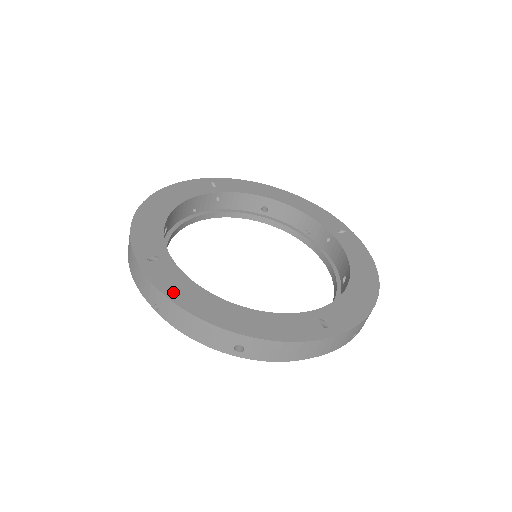
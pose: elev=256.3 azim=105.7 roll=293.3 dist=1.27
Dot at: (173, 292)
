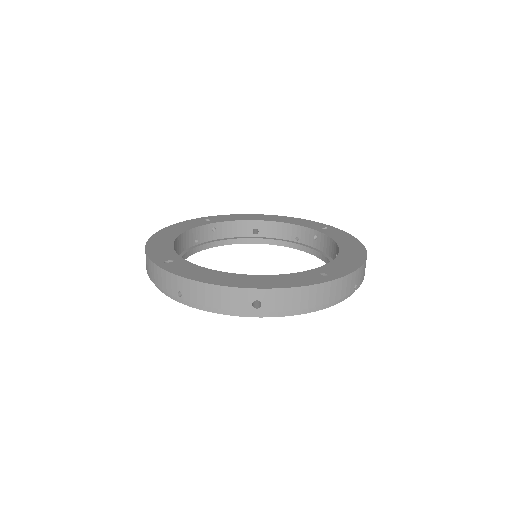
Dot at: (191, 275)
